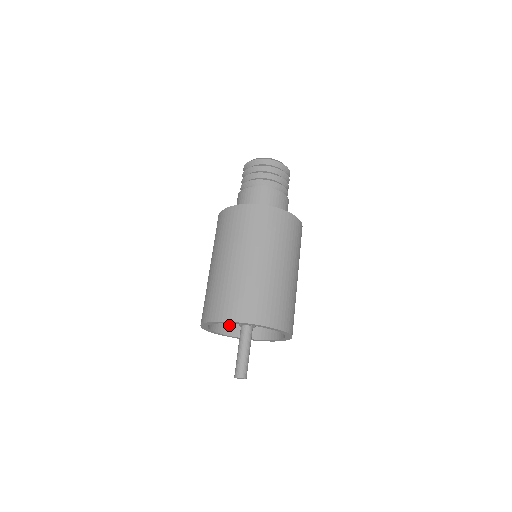
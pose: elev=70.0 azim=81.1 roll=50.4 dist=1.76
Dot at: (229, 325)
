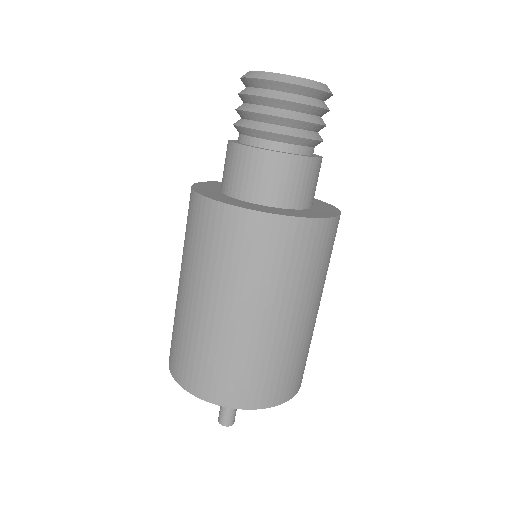
Dot at: occluded
